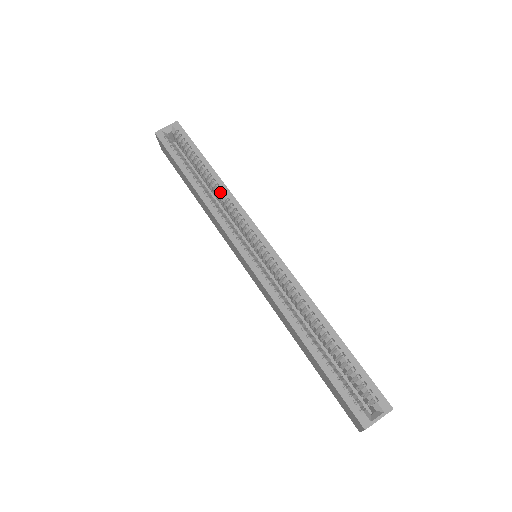
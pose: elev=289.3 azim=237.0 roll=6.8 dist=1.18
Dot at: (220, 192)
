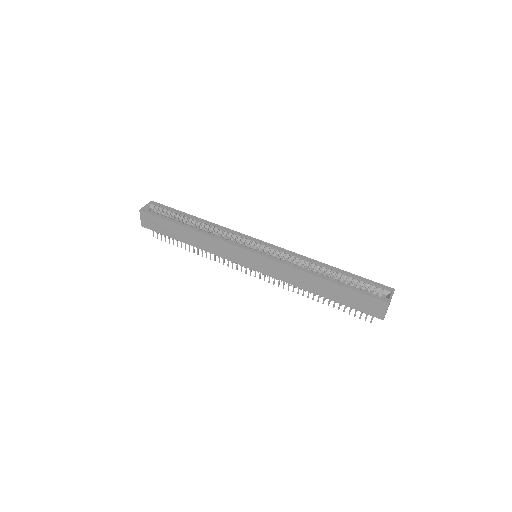
Dot at: (211, 227)
